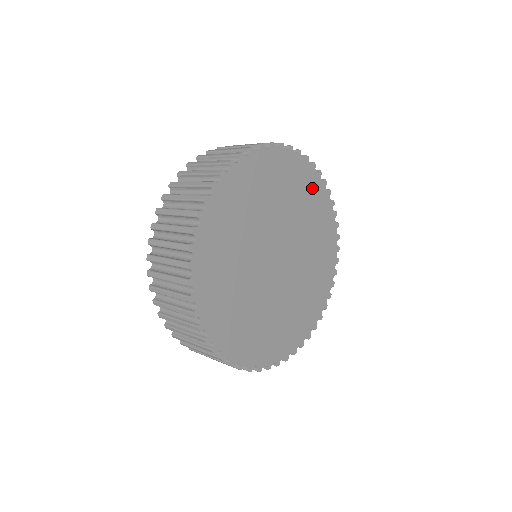
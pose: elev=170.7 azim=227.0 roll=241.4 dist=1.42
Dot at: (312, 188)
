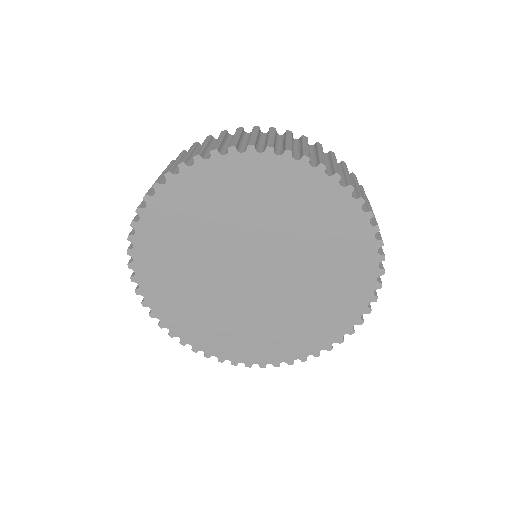
Dot at: (318, 197)
